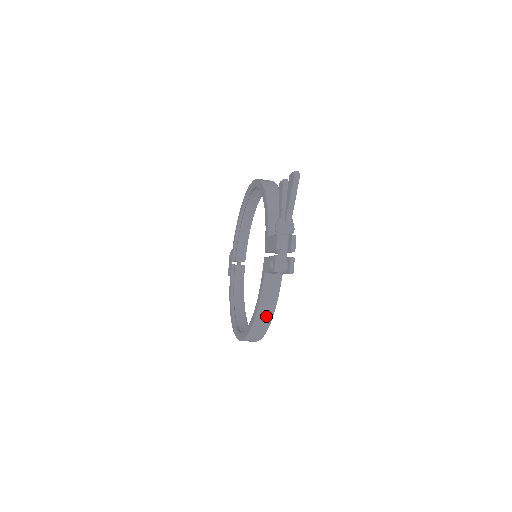
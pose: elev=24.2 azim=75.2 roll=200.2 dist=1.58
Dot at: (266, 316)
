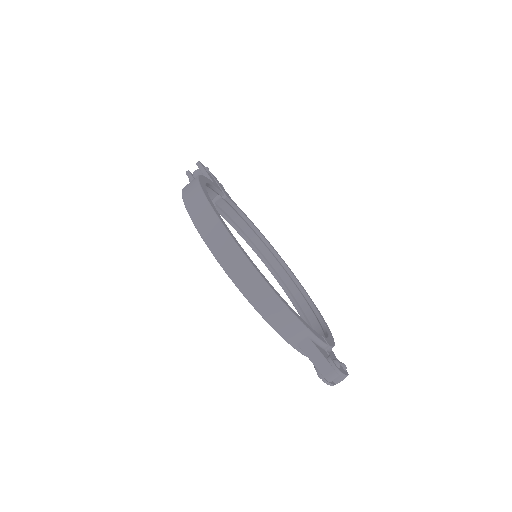
Dot at: occluded
